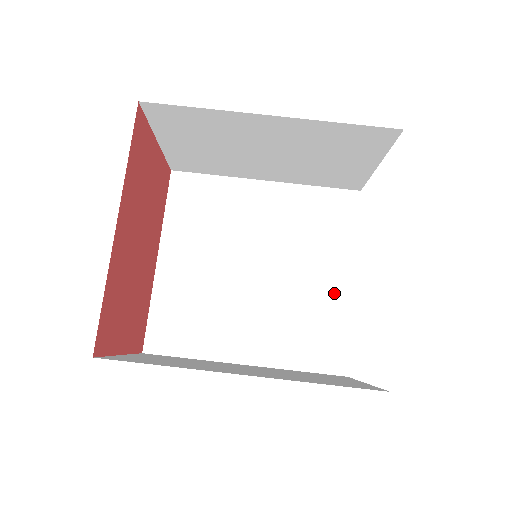
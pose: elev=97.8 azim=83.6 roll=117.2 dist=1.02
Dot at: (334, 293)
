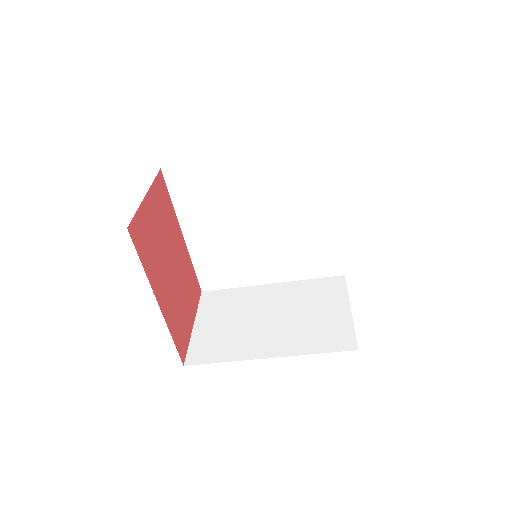
Dot at: (324, 227)
